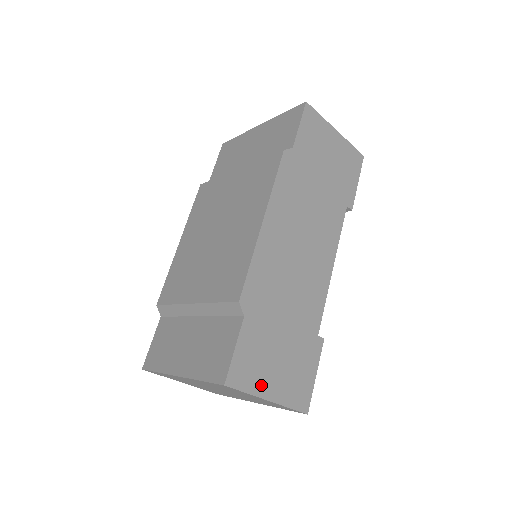
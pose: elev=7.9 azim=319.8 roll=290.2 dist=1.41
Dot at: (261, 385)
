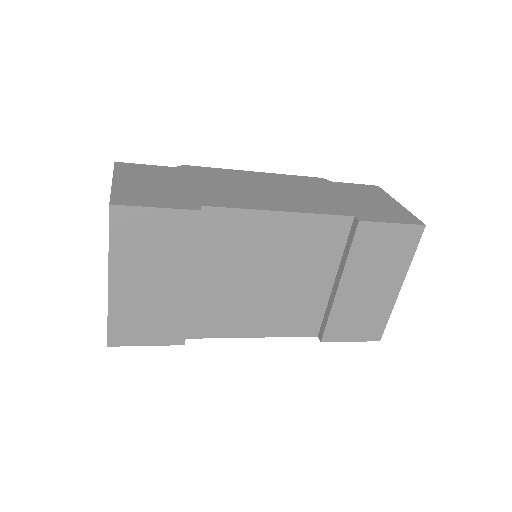
Dot at: (125, 177)
